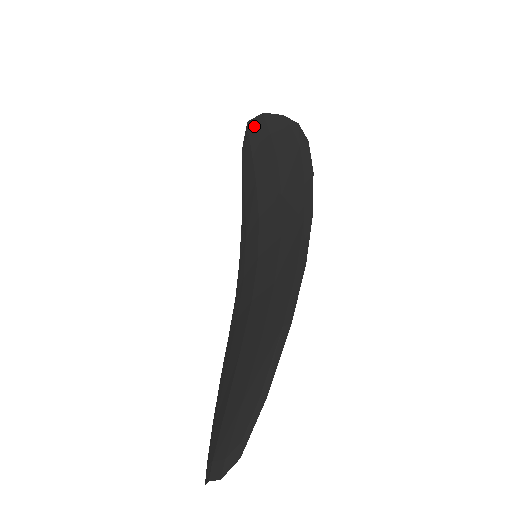
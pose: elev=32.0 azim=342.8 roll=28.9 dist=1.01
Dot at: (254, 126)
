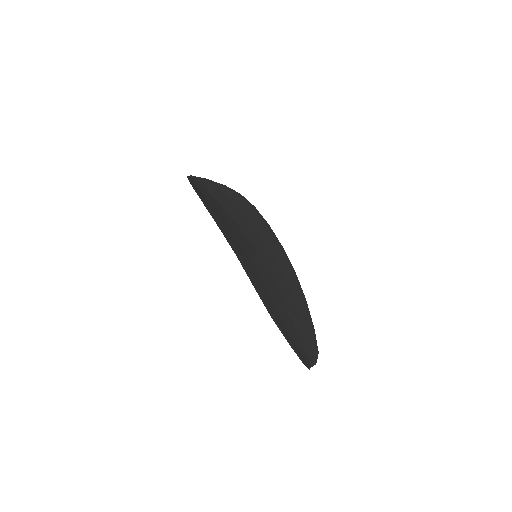
Dot at: occluded
